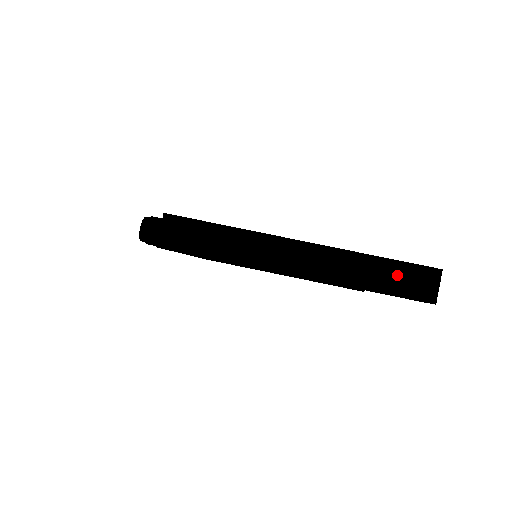
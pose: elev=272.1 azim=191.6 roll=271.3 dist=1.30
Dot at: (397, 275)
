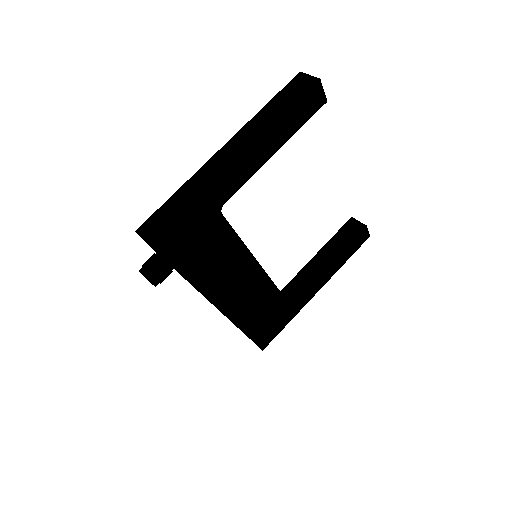
Dot at: (284, 98)
